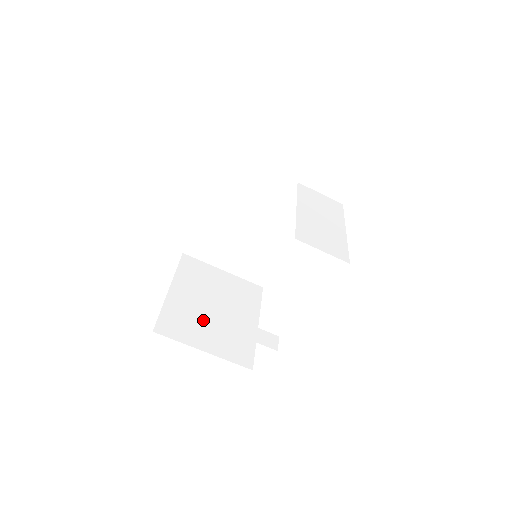
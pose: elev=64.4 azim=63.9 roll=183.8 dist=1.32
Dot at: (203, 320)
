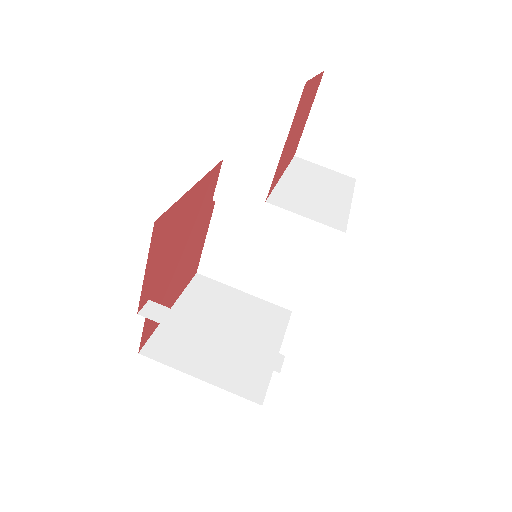
Dot at: (182, 331)
